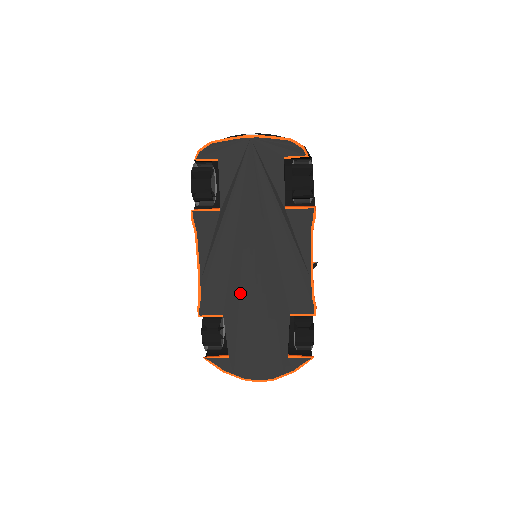
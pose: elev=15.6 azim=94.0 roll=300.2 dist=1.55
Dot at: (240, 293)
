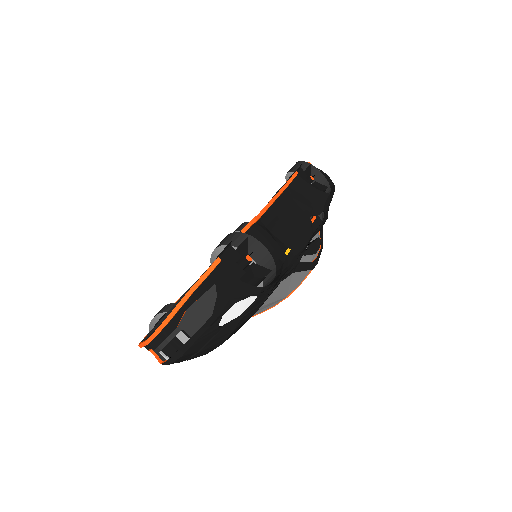
Dot at: occluded
